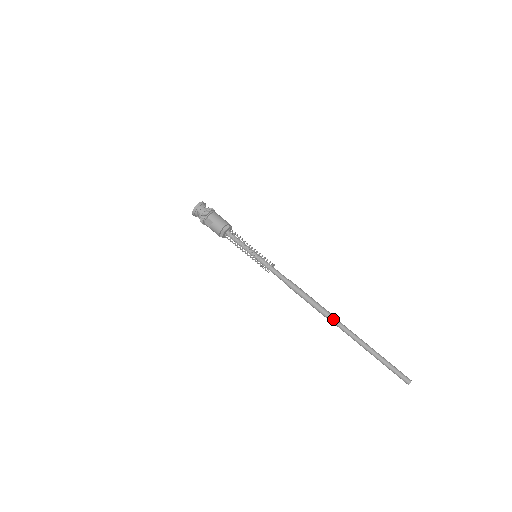
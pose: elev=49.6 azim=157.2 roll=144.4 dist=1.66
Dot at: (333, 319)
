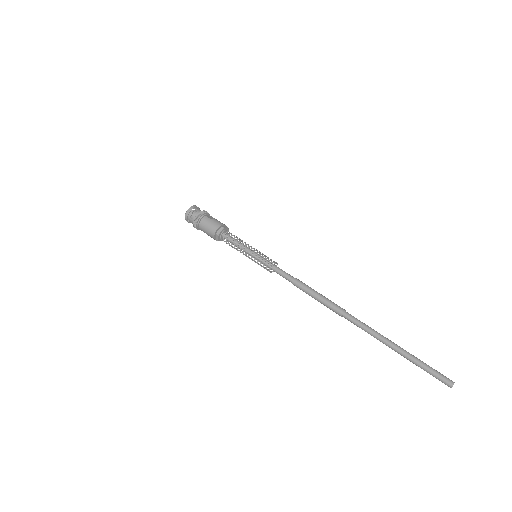
Dot at: occluded
